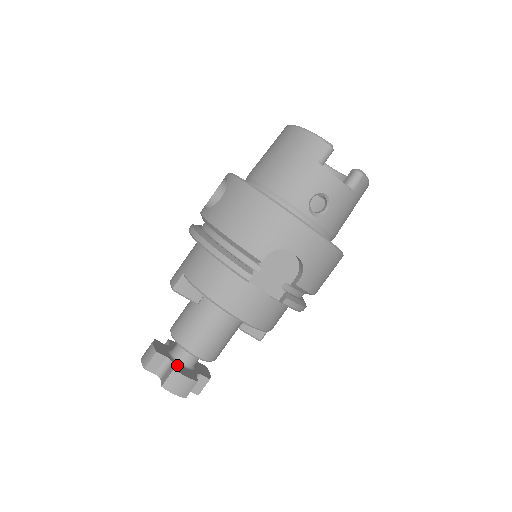
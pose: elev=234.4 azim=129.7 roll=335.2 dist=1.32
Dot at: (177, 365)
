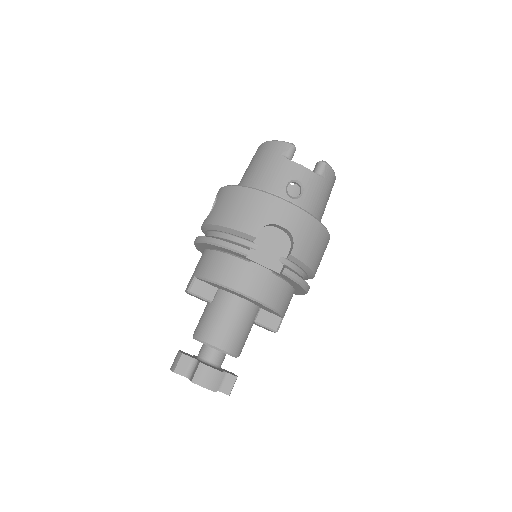
Dot at: (203, 362)
